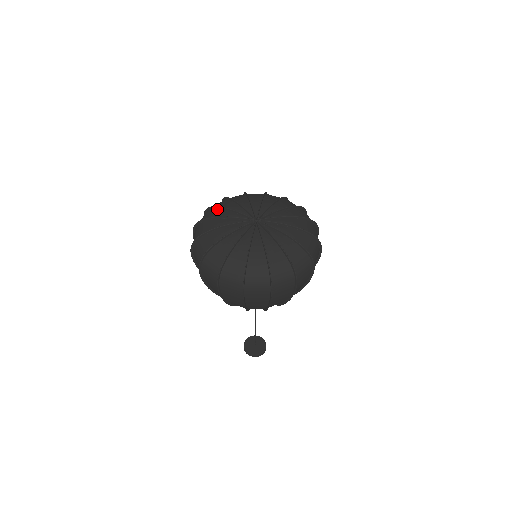
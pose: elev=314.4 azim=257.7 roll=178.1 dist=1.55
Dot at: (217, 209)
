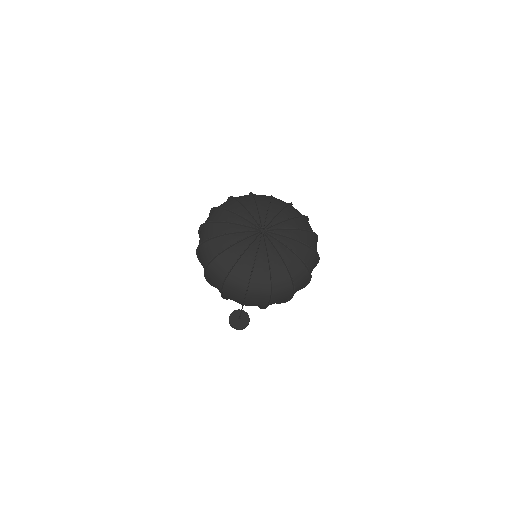
Dot at: (237, 202)
